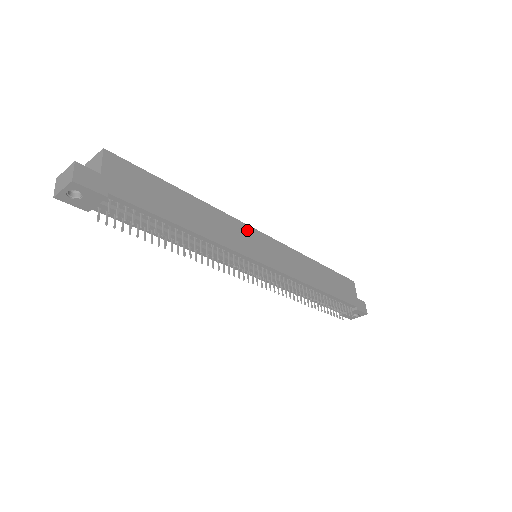
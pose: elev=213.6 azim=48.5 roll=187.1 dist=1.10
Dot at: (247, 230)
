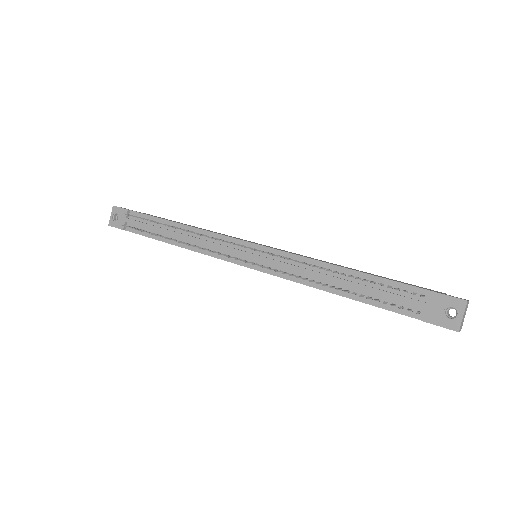
Dot at: occluded
